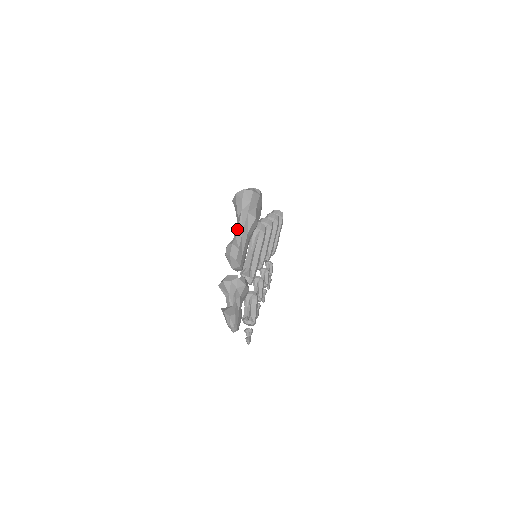
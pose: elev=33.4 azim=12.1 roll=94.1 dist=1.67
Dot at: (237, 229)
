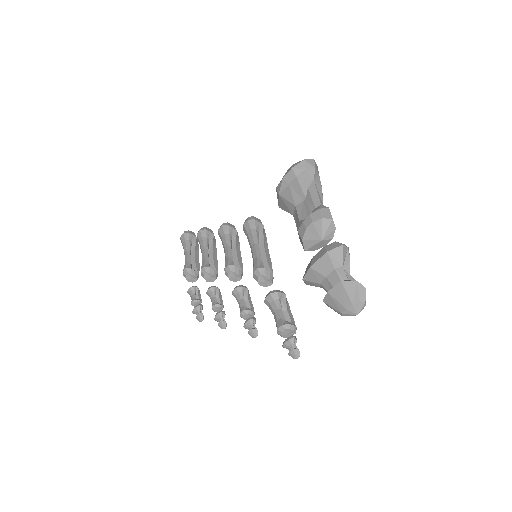
Dot at: (318, 197)
